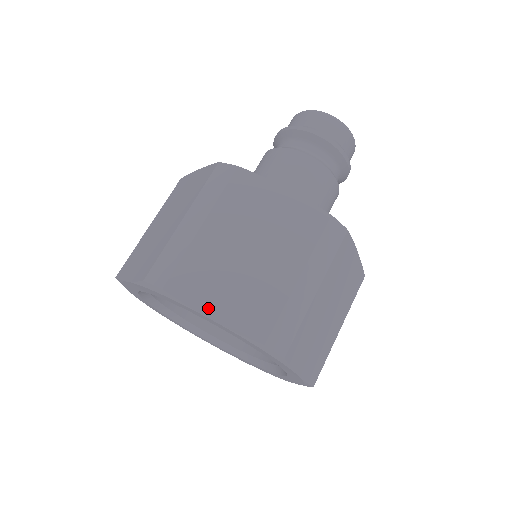
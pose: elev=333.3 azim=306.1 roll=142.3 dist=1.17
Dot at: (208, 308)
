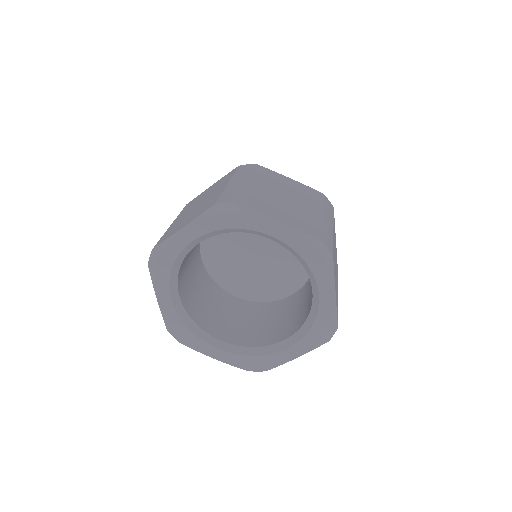
Dot at: (273, 216)
